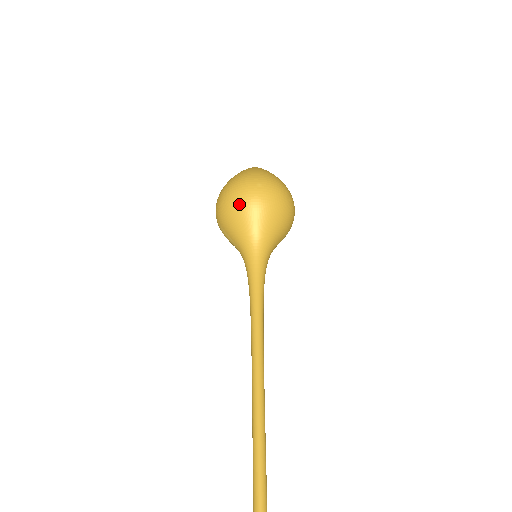
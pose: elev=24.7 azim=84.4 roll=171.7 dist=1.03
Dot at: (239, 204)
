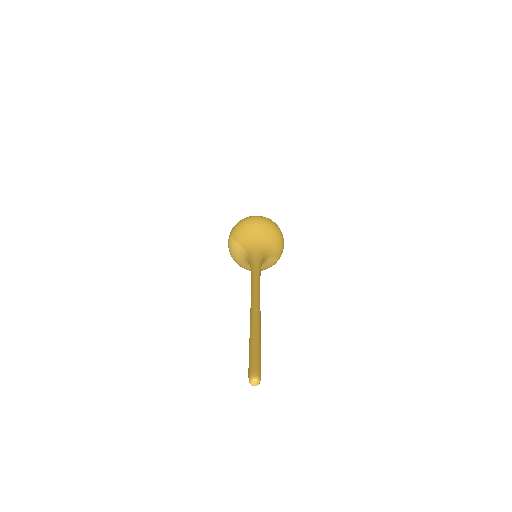
Dot at: (252, 222)
